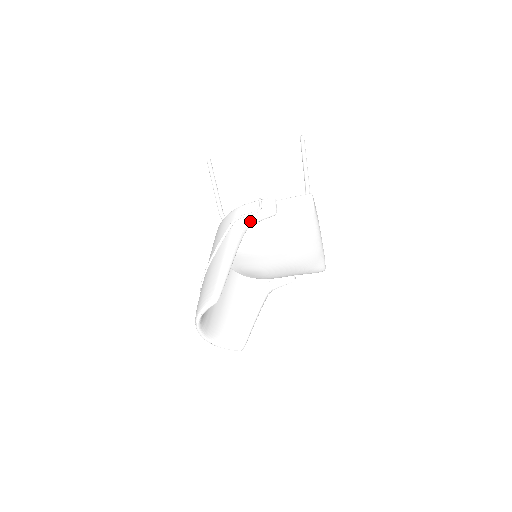
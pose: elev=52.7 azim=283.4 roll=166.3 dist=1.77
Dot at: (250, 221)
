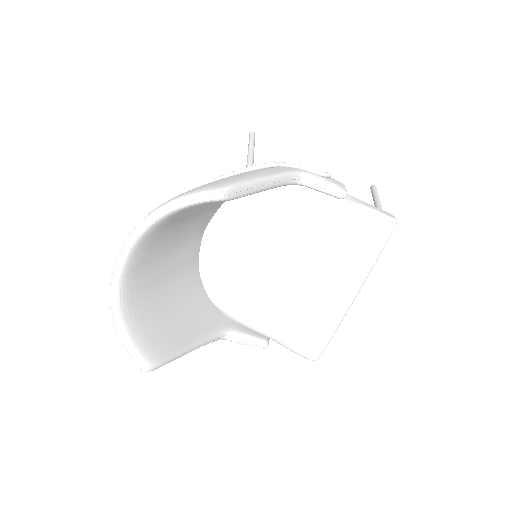
Dot at: (309, 176)
